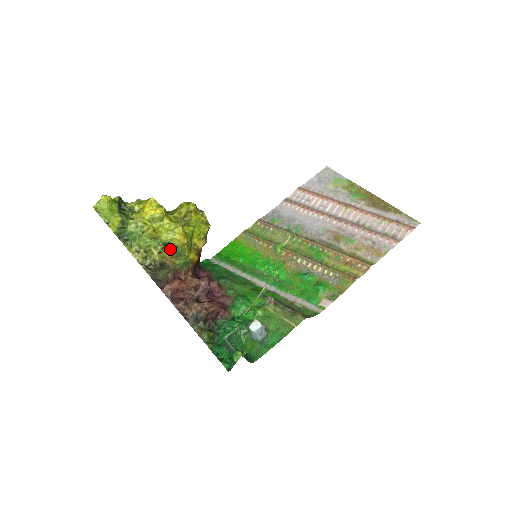
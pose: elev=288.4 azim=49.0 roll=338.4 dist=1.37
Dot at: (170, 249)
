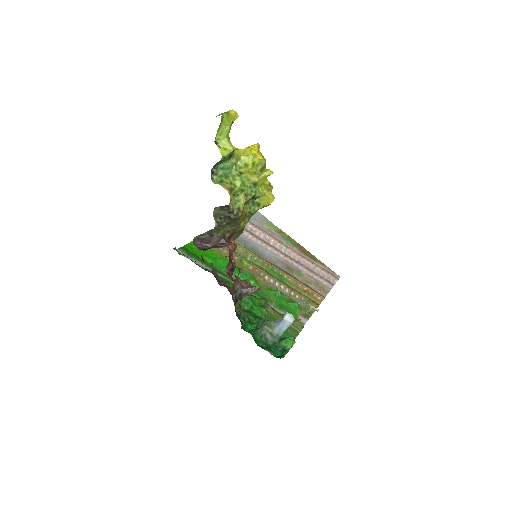
Dot at: (249, 205)
